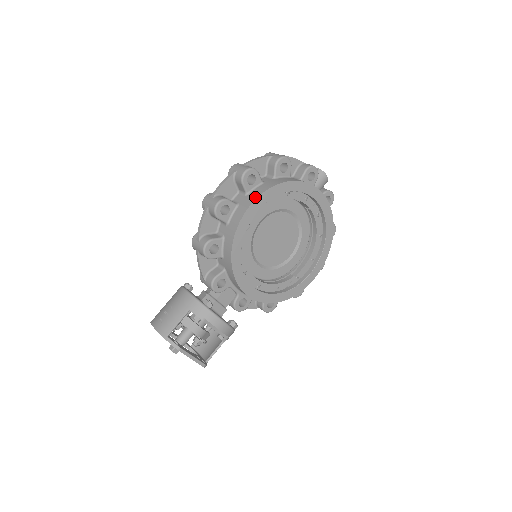
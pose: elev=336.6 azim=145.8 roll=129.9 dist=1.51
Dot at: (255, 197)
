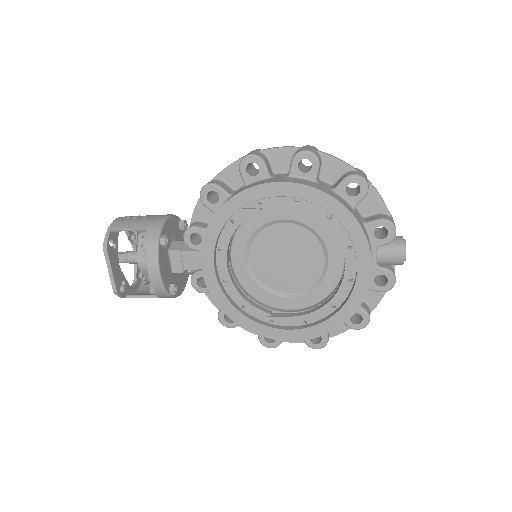
Dot at: (287, 180)
